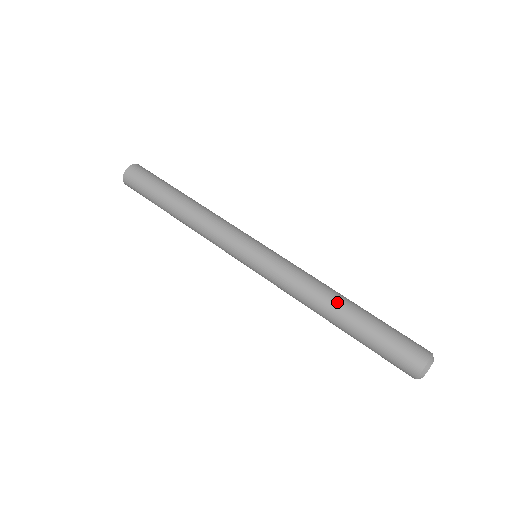
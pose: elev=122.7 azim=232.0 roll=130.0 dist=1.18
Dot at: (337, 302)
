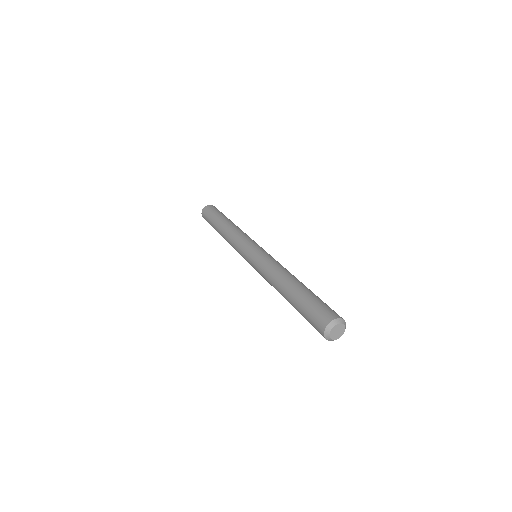
Dot at: (291, 278)
